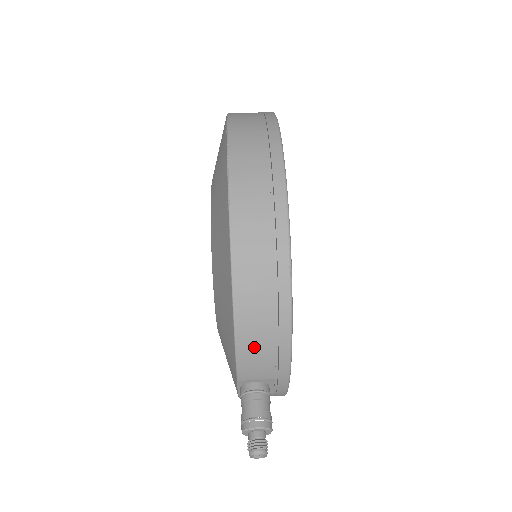
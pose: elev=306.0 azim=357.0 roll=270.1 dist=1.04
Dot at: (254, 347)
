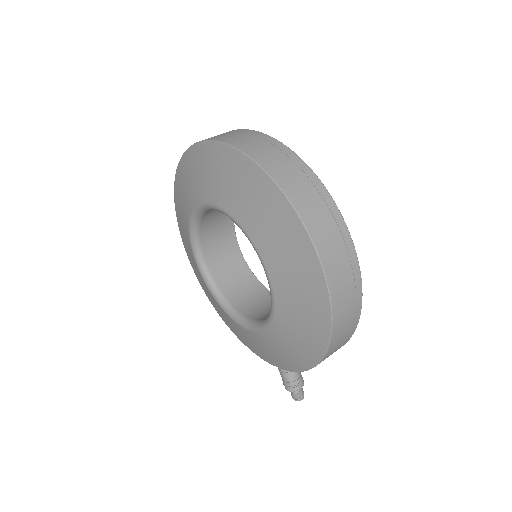
Dot at: occluded
